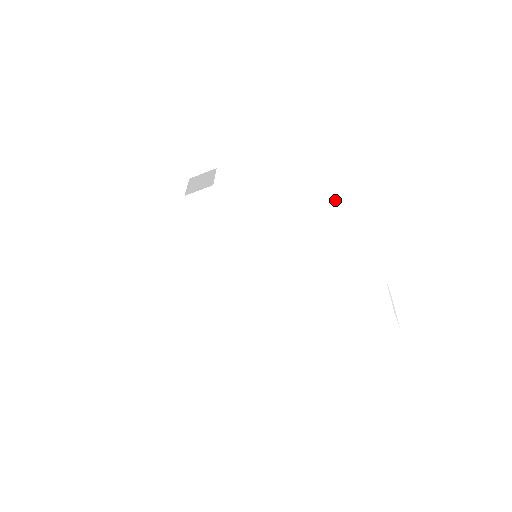
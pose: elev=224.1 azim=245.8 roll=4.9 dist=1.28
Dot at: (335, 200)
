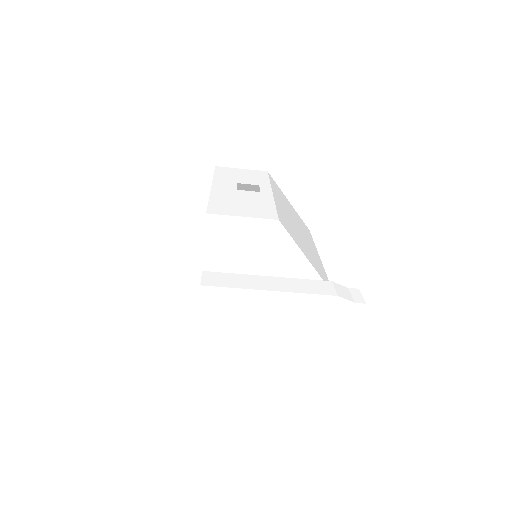
Dot at: (315, 246)
